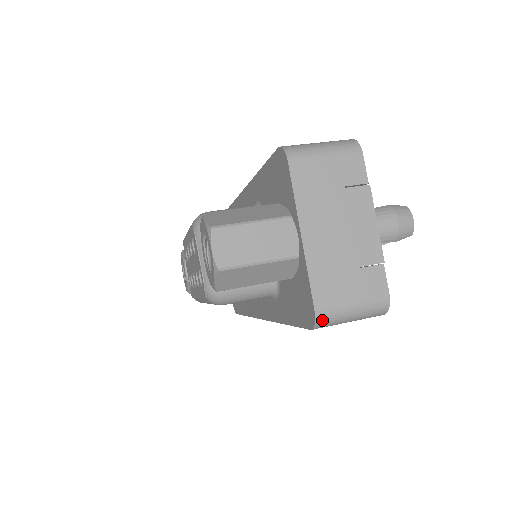
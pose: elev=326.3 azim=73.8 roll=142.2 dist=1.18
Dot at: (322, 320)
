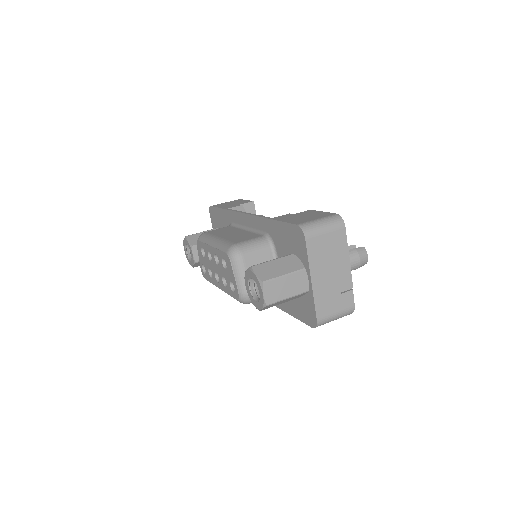
Dot at: (320, 324)
